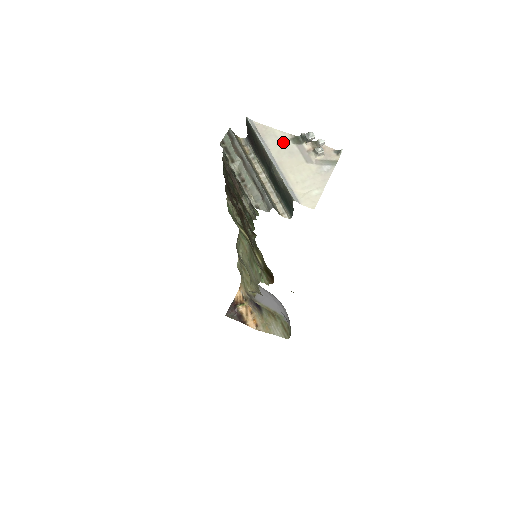
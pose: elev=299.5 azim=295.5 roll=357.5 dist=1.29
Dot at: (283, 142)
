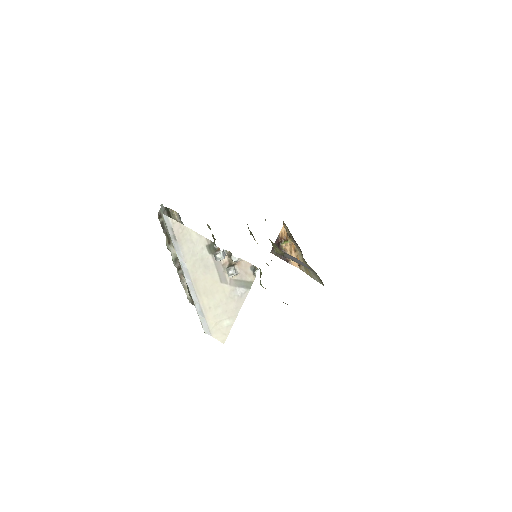
Dot at: (199, 250)
